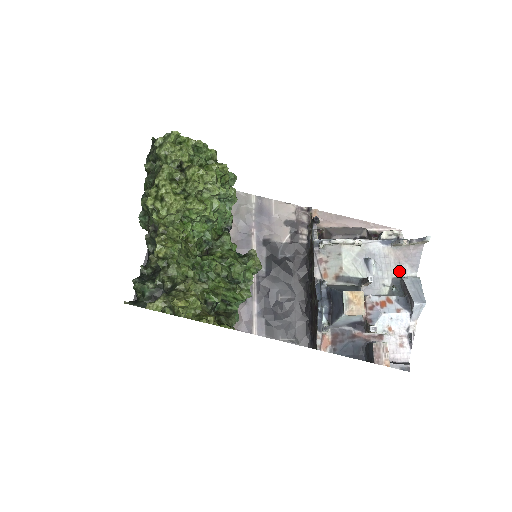
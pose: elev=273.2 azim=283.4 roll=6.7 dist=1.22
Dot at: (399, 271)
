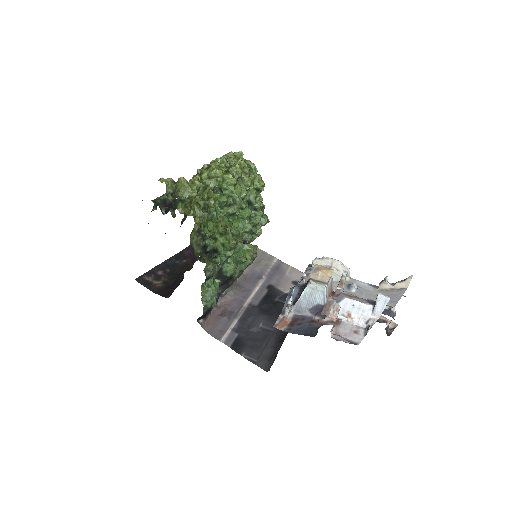
Dot at: occluded
